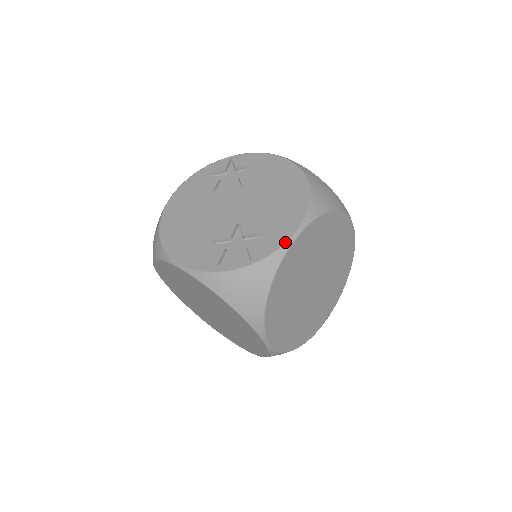
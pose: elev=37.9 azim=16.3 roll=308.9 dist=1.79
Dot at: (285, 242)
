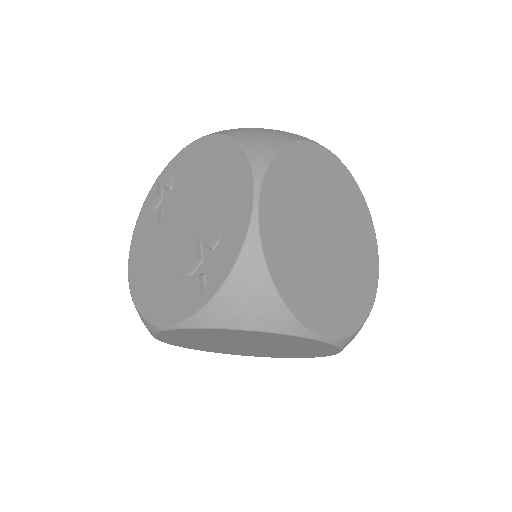
Dot at: (249, 219)
